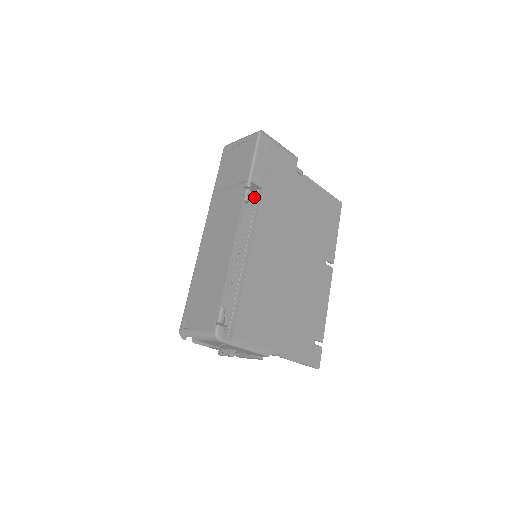
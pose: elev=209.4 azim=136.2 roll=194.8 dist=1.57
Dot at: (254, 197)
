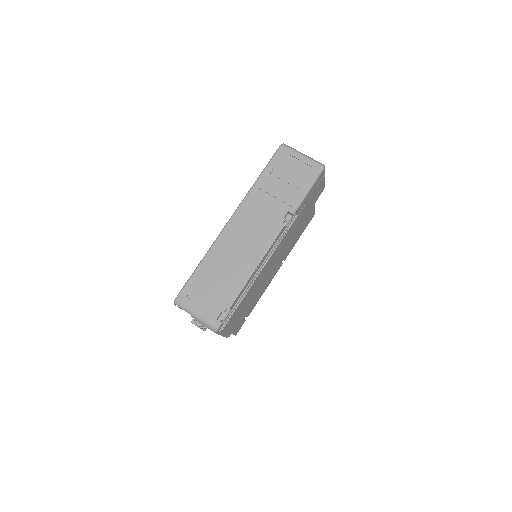
Dot at: occluded
